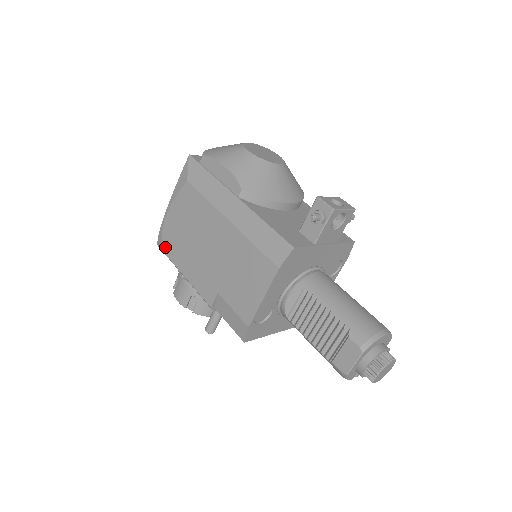
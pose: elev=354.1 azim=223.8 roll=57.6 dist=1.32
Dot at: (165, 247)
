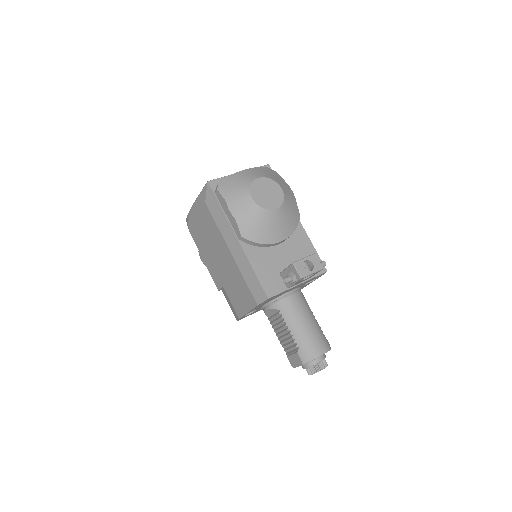
Dot at: (191, 231)
